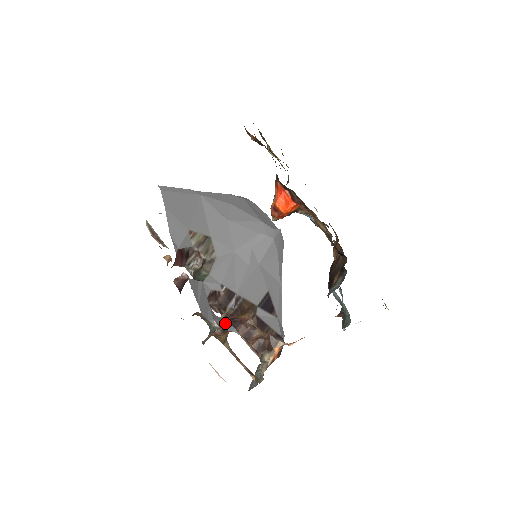
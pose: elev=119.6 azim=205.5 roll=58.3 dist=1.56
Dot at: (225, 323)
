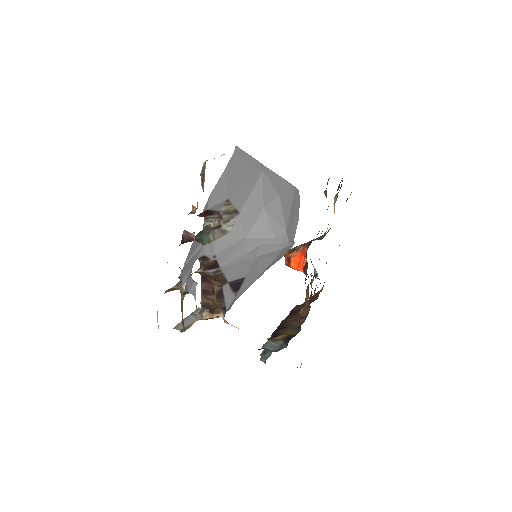
Dot at: (193, 286)
